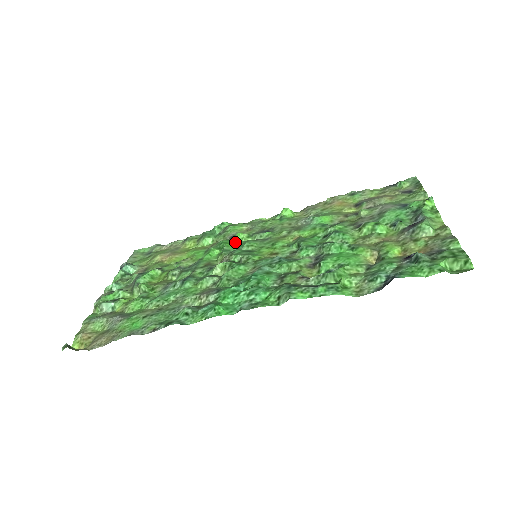
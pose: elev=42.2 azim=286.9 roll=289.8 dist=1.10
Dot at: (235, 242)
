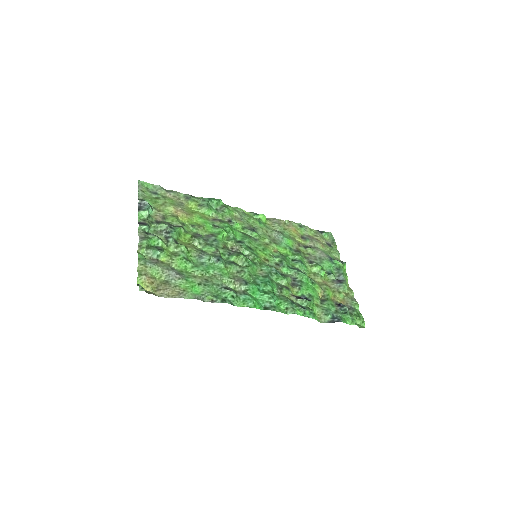
Dot at: (235, 230)
